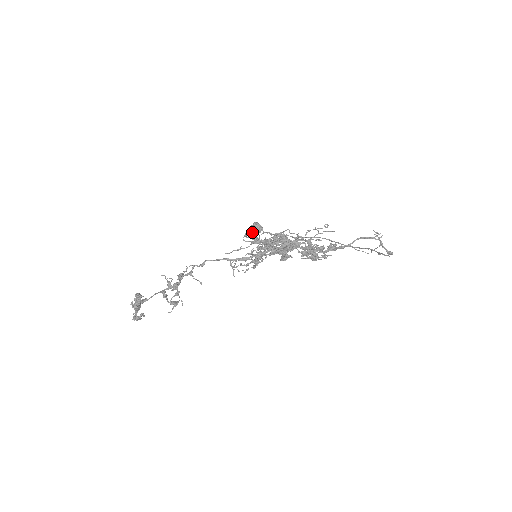
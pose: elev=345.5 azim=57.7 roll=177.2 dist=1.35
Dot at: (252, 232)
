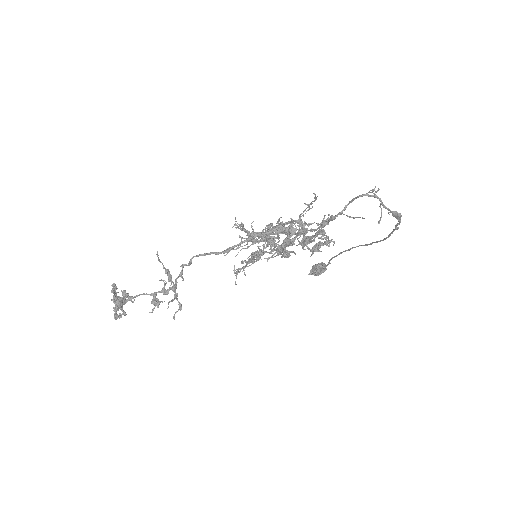
Dot at: (314, 272)
